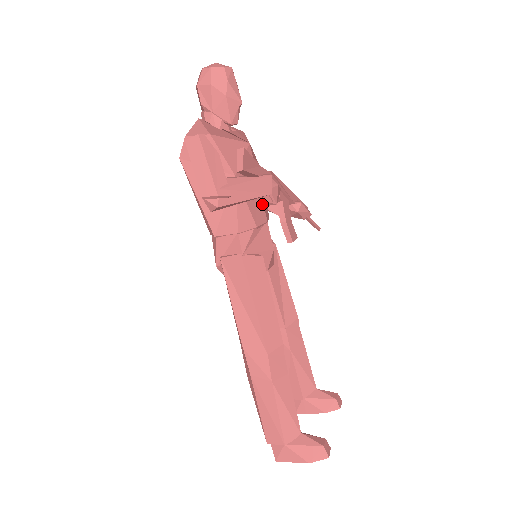
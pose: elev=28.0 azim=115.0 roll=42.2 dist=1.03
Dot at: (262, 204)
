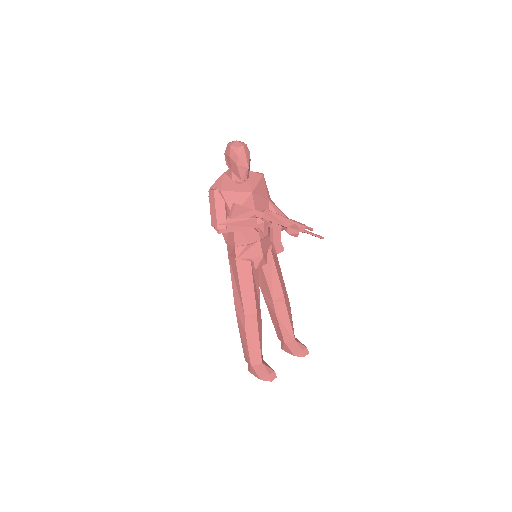
Dot at: occluded
